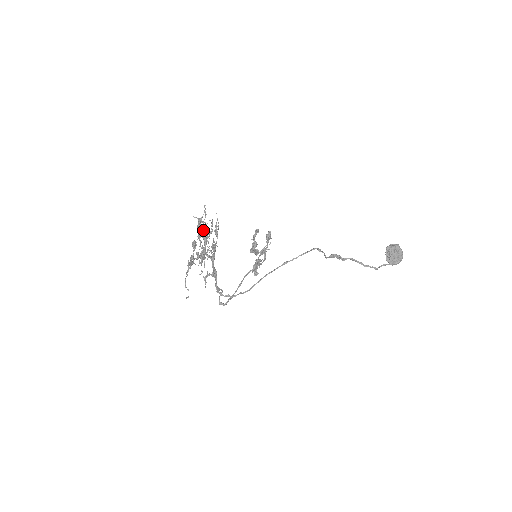
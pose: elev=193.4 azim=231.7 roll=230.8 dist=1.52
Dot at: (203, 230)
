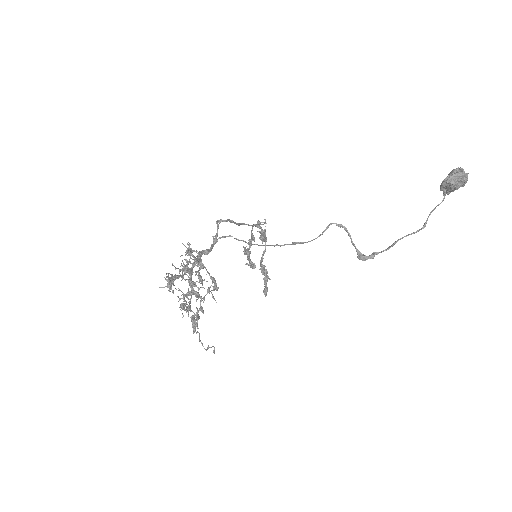
Dot at: occluded
